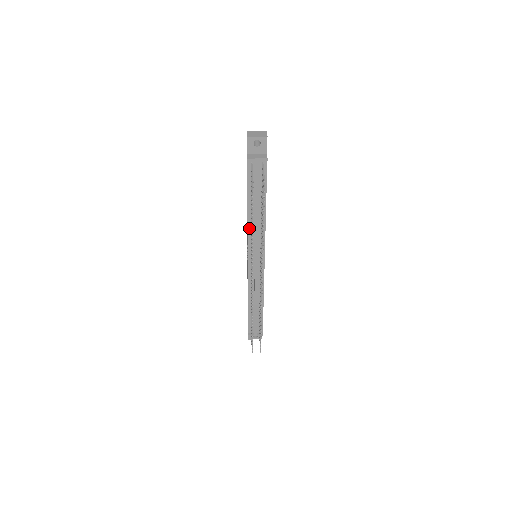
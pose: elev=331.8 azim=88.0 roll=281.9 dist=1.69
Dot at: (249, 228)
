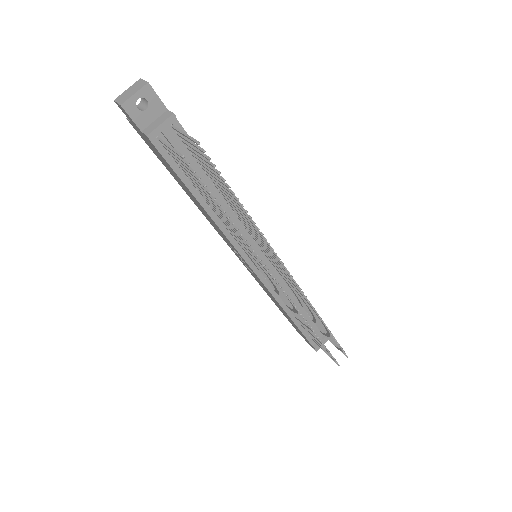
Dot at: (223, 229)
